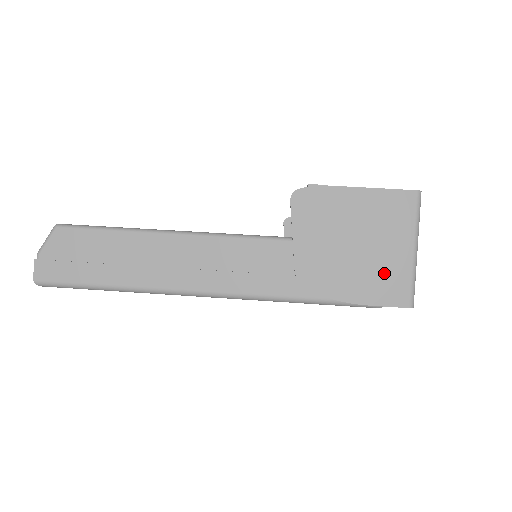
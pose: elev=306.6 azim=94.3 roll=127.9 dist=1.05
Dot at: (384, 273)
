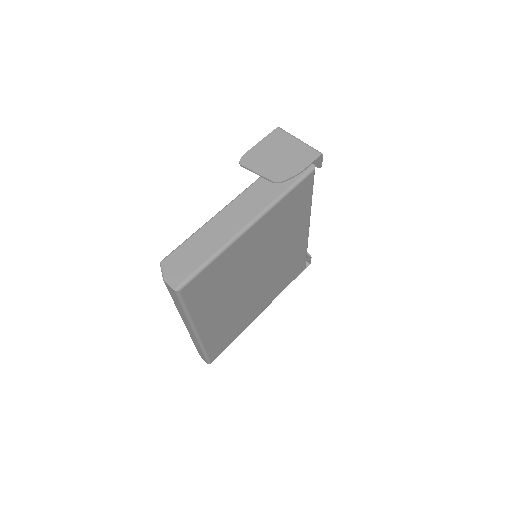
Dot at: (300, 154)
